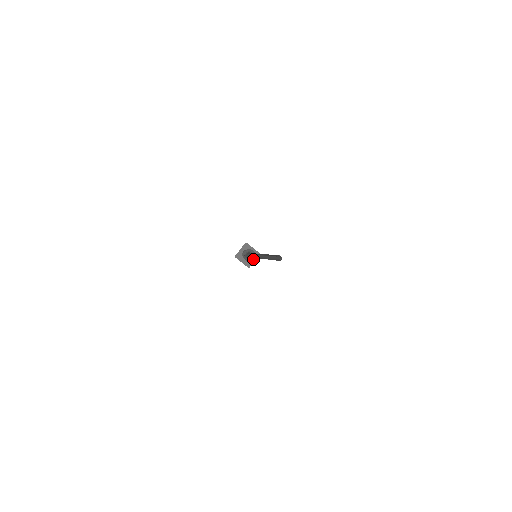
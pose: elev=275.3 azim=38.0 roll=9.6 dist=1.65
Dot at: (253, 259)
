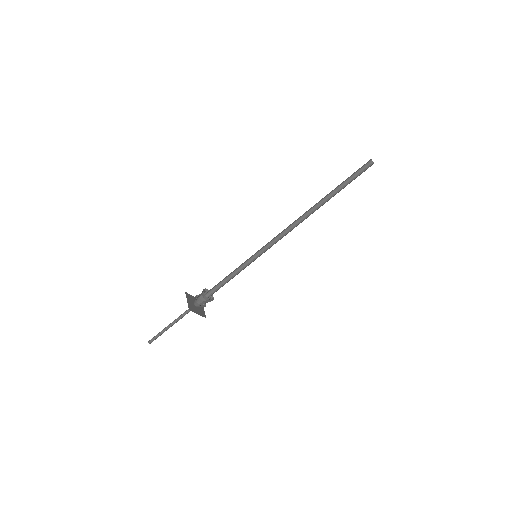
Dot at: (213, 298)
